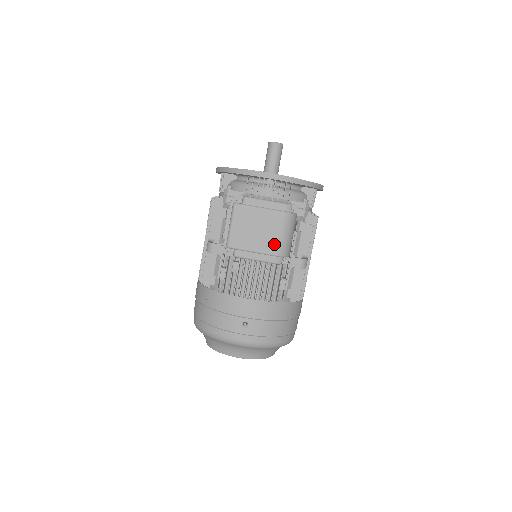
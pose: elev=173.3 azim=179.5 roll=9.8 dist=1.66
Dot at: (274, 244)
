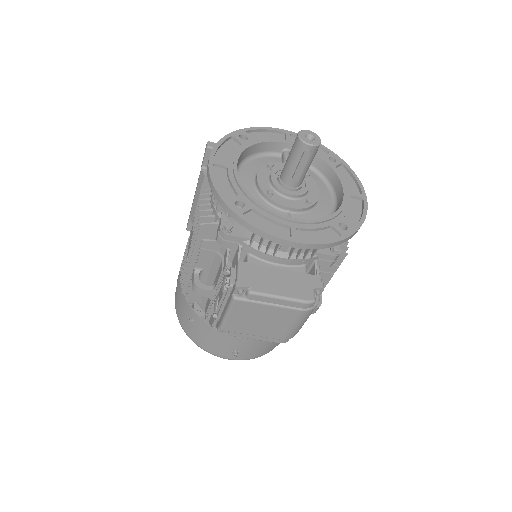
Dot at: (282, 332)
